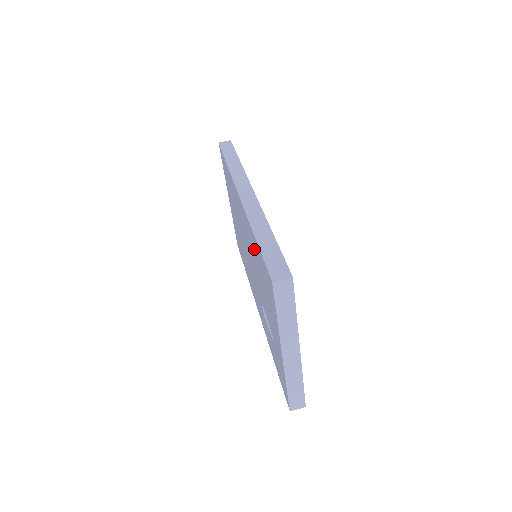
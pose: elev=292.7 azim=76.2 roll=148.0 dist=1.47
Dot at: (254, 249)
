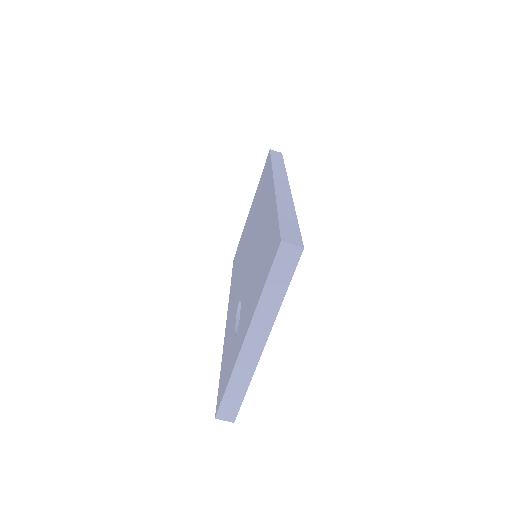
Dot at: (267, 229)
